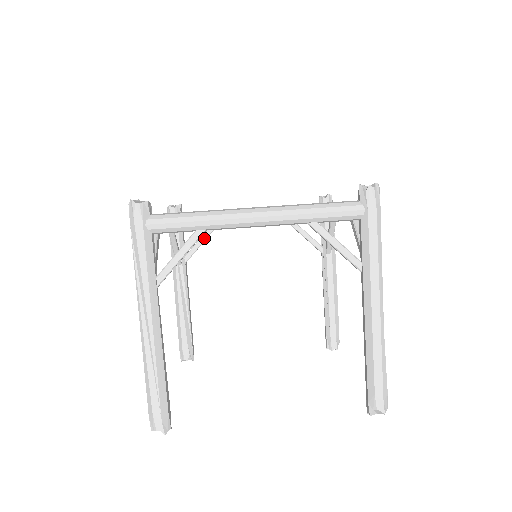
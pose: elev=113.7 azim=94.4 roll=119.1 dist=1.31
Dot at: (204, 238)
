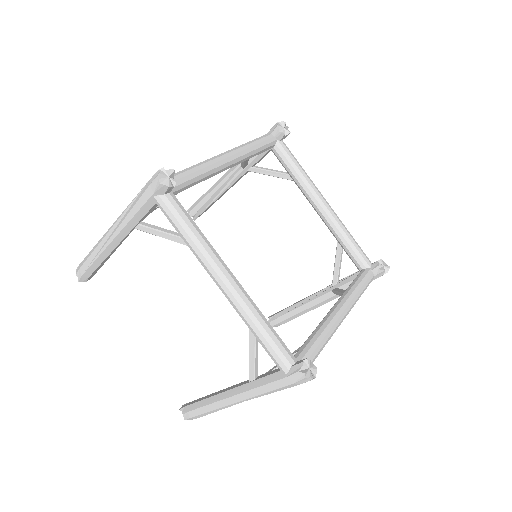
Dot at: (276, 175)
